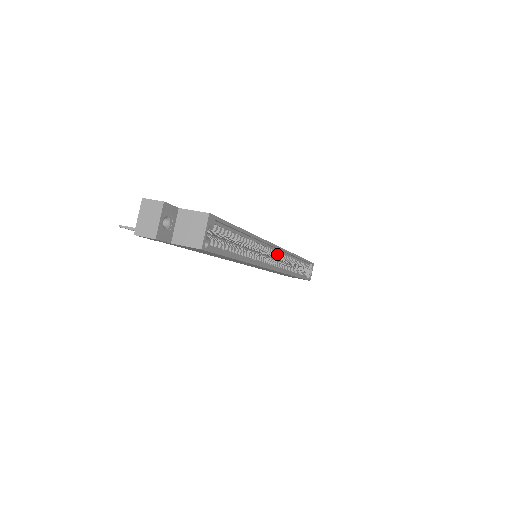
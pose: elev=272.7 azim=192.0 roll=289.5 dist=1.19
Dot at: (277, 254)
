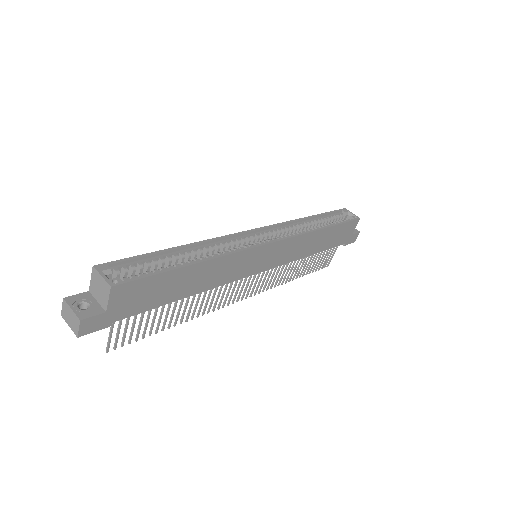
Dot at: (262, 235)
